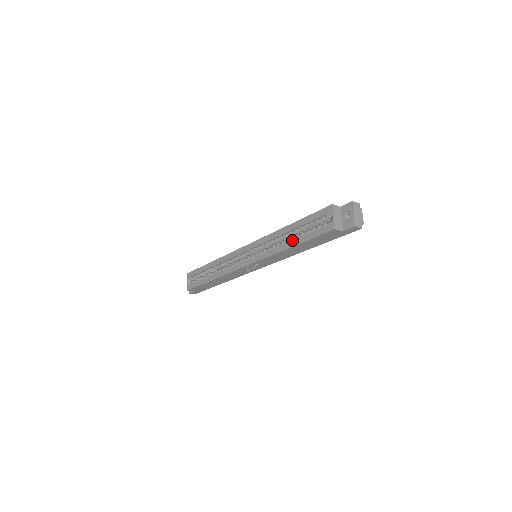
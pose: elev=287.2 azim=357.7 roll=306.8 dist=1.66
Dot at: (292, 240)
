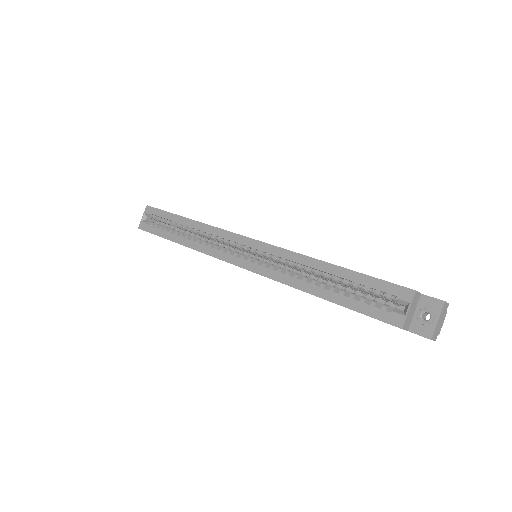
Dot at: (326, 289)
